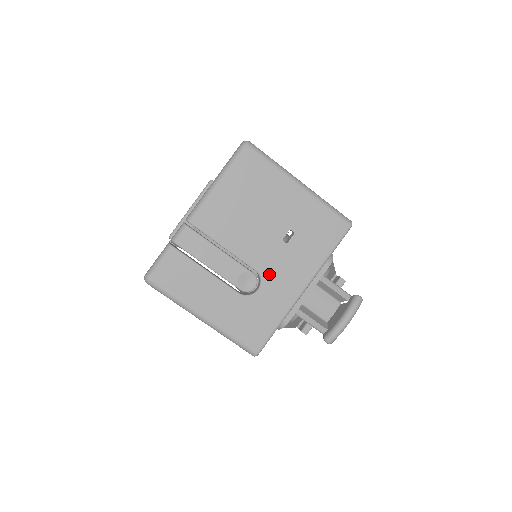
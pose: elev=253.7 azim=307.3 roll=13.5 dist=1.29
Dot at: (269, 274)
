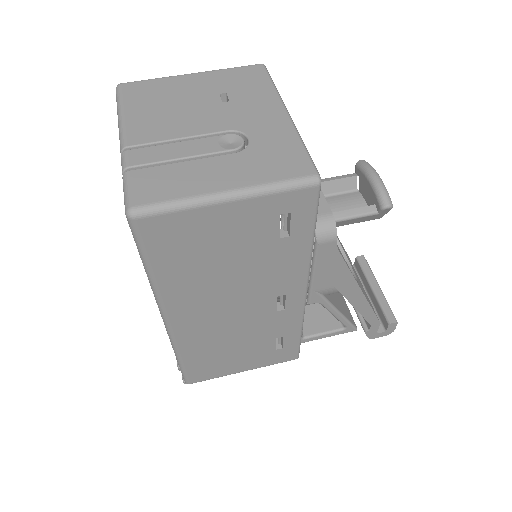
Dot at: (242, 125)
